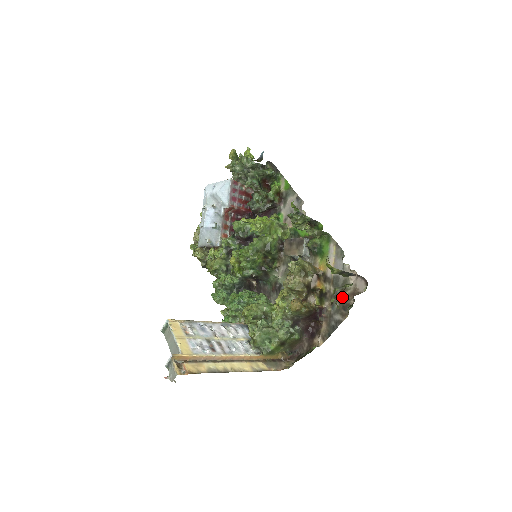
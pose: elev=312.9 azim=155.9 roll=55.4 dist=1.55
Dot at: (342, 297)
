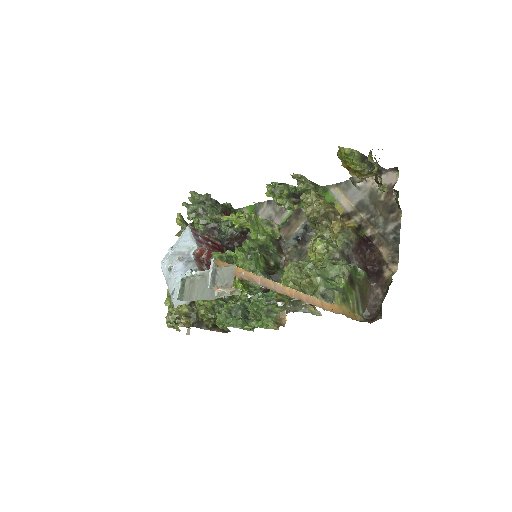
Dot at: (381, 180)
